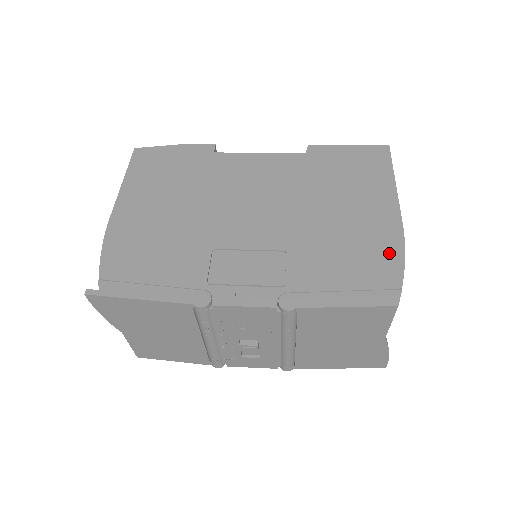
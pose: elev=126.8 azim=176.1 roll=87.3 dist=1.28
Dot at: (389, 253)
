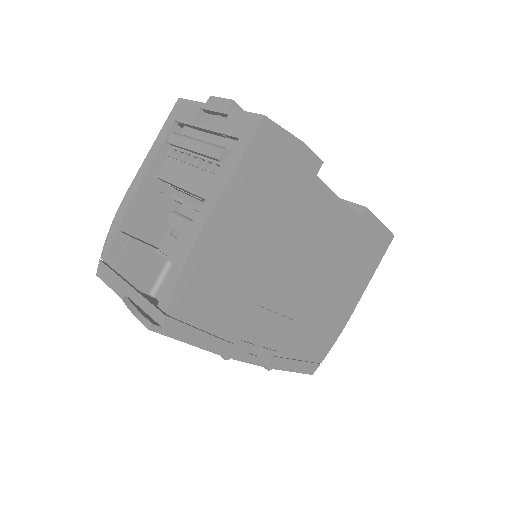
Dot at: (333, 336)
